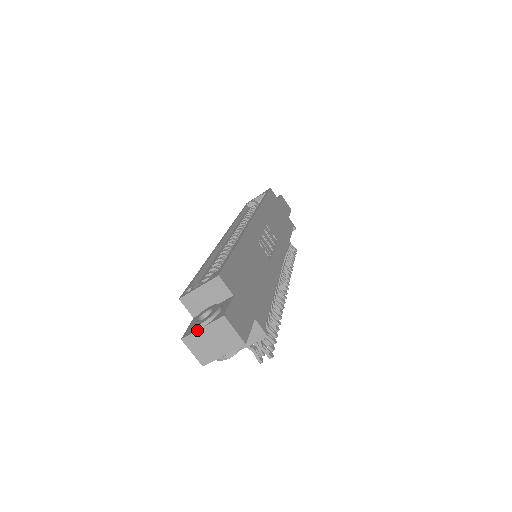
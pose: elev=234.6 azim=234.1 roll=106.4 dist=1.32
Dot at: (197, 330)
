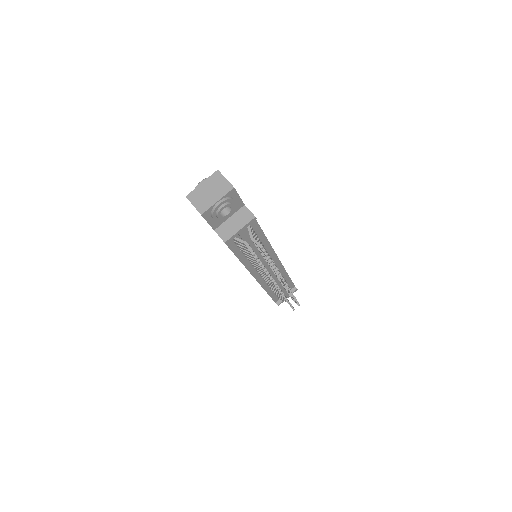
Dot at: (198, 186)
